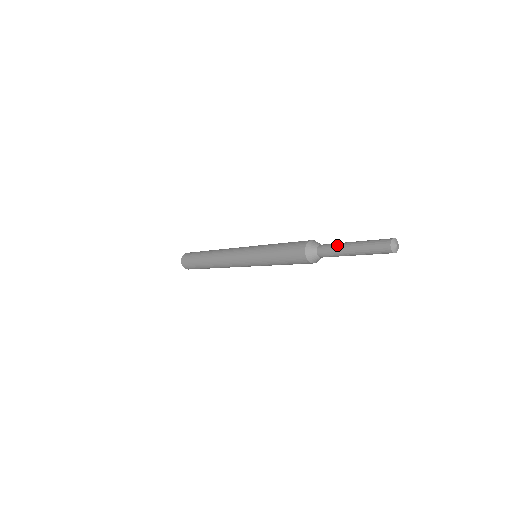
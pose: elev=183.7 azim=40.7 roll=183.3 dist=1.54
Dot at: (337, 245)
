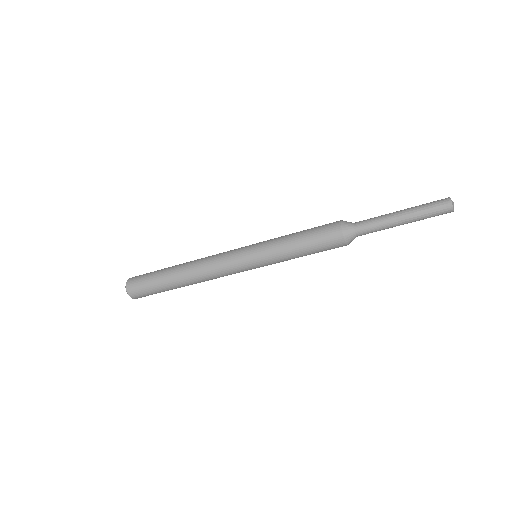
Dot at: (381, 215)
